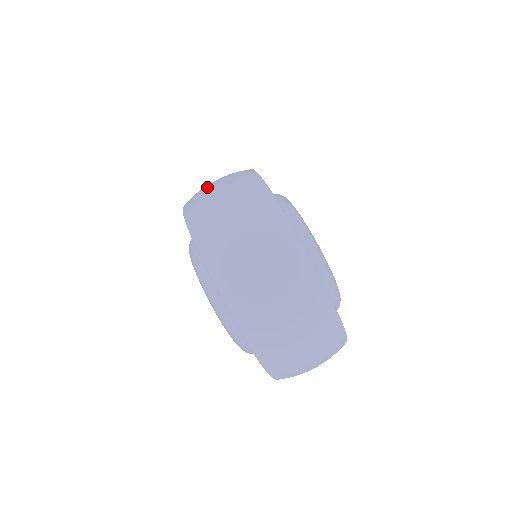
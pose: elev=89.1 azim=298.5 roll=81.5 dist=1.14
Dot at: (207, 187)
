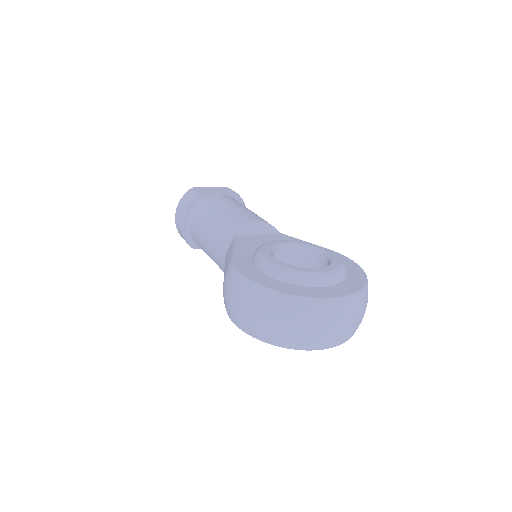
Dot at: (238, 311)
